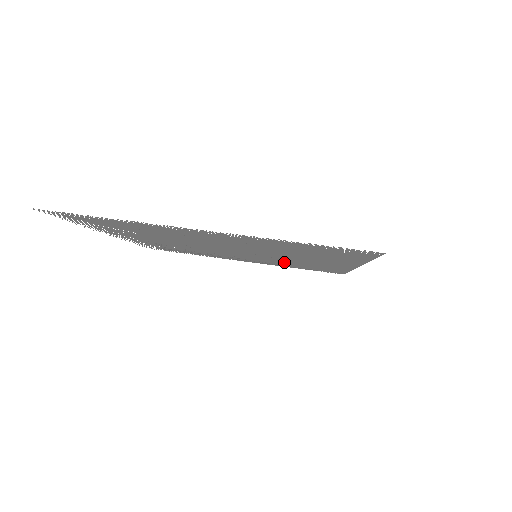
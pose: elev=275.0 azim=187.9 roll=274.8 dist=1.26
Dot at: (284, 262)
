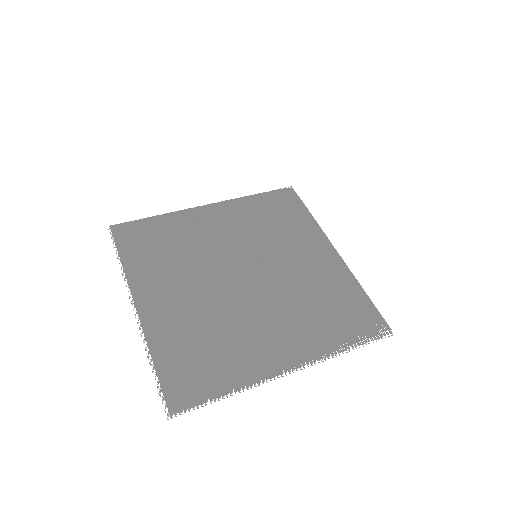
Dot at: (265, 231)
